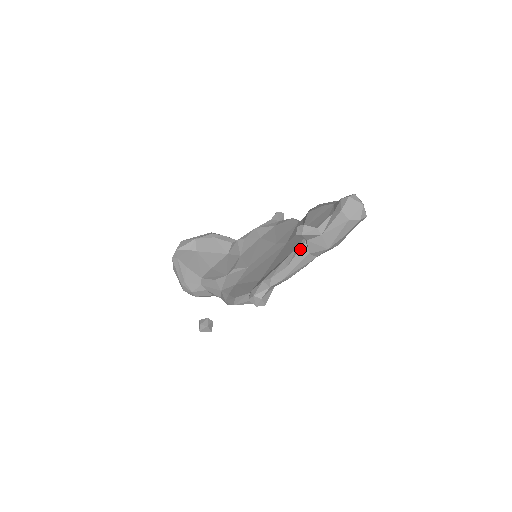
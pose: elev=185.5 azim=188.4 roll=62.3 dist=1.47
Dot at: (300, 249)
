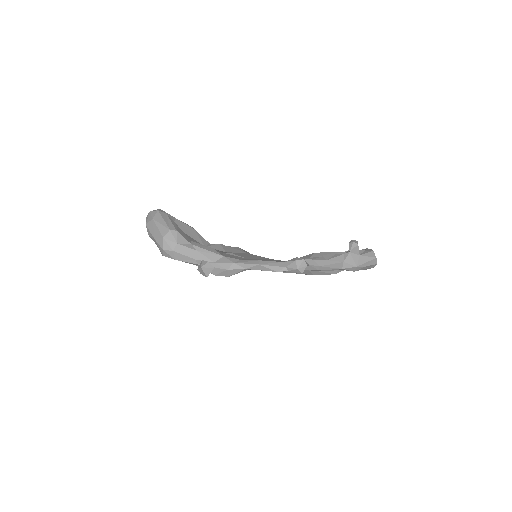
Dot at: (339, 256)
